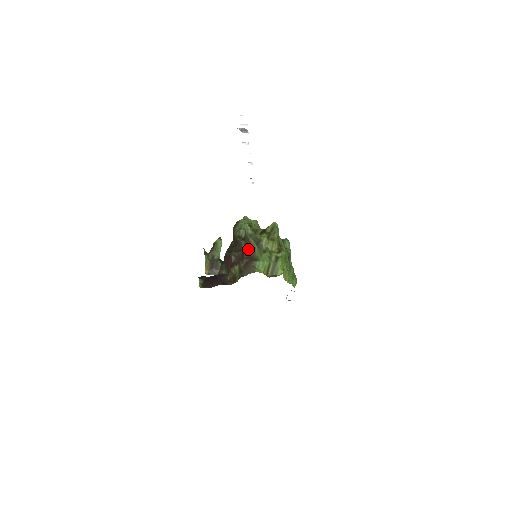
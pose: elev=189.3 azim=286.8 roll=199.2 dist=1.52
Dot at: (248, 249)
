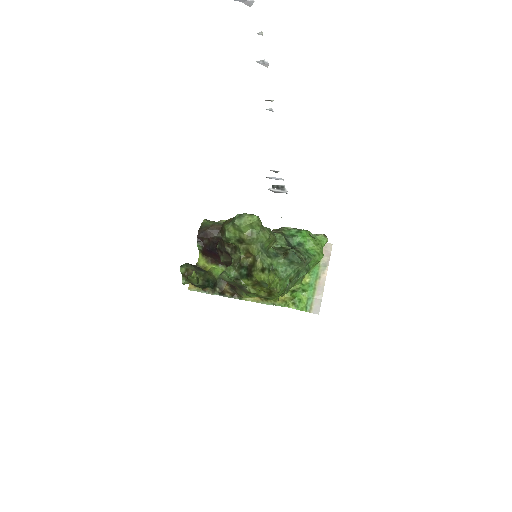
Dot at: occluded
